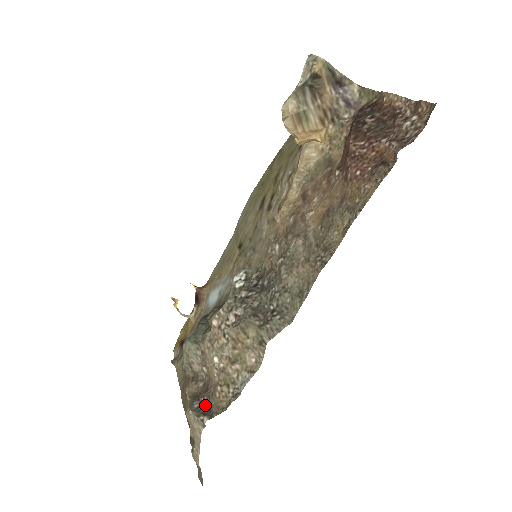
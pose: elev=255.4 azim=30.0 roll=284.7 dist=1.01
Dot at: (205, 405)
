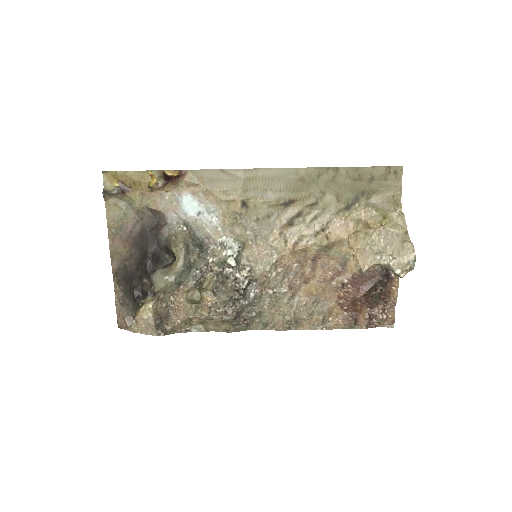
Dot at: (163, 322)
